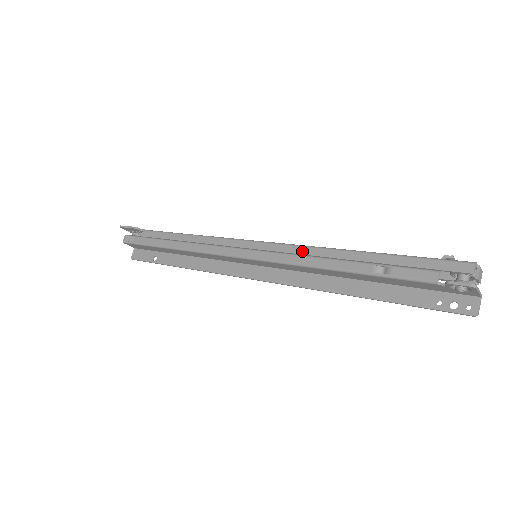
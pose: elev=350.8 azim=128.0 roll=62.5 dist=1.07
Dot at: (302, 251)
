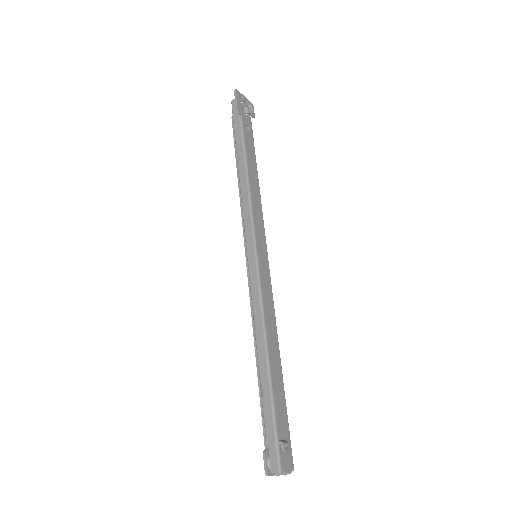
Dot at: (257, 309)
